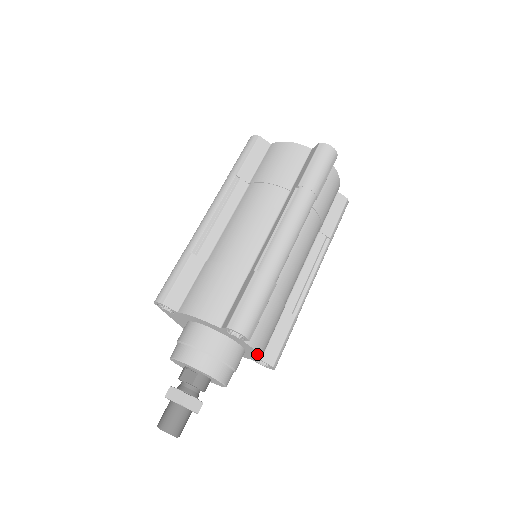
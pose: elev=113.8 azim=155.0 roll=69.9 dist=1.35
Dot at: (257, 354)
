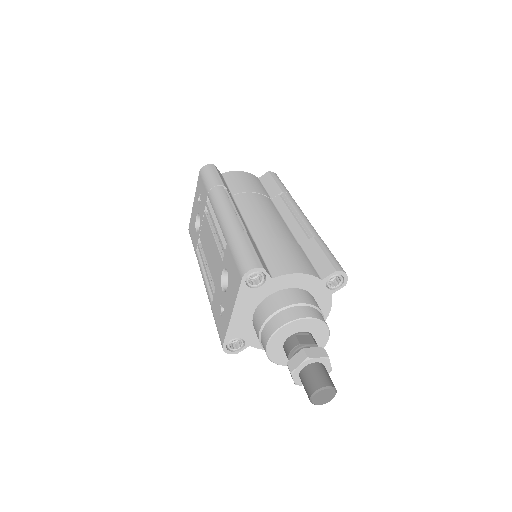
Dot at: (324, 318)
